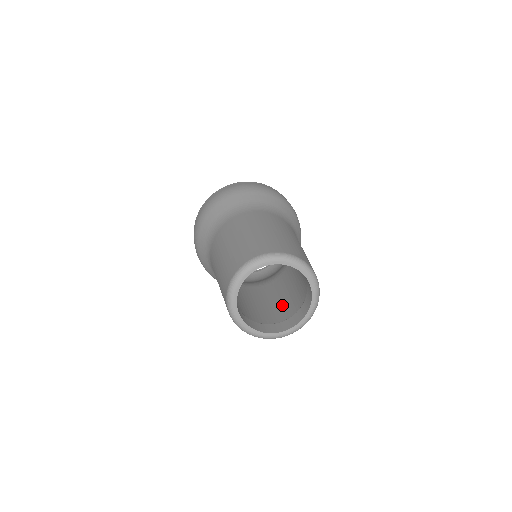
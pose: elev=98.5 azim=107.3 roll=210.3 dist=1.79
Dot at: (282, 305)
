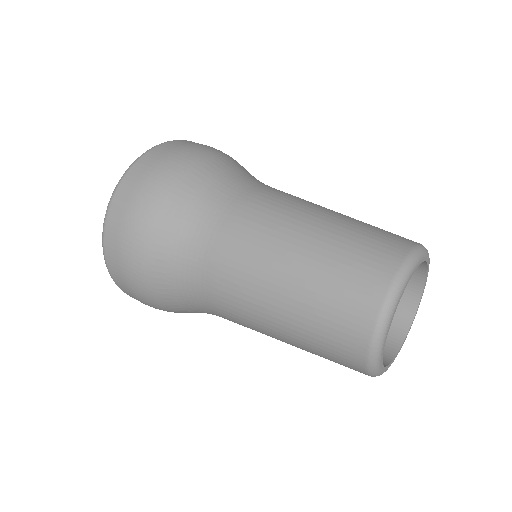
Dot at: occluded
